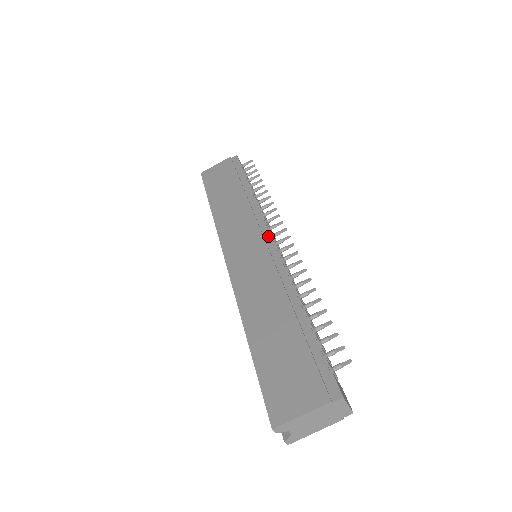
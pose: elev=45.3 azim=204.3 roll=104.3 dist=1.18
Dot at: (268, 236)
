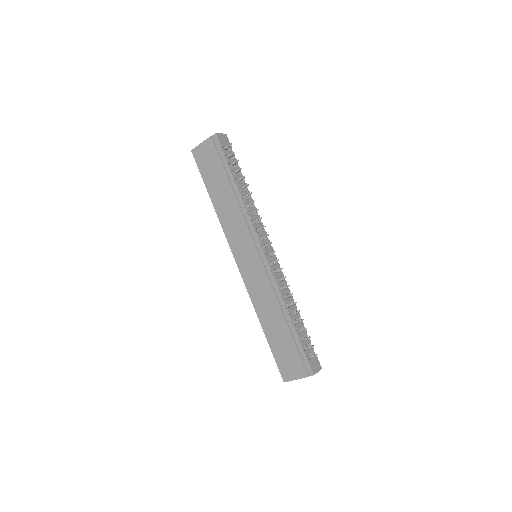
Dot at: (261, 250)
